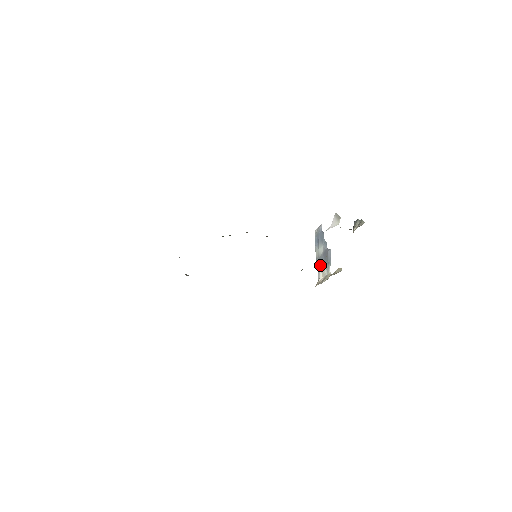
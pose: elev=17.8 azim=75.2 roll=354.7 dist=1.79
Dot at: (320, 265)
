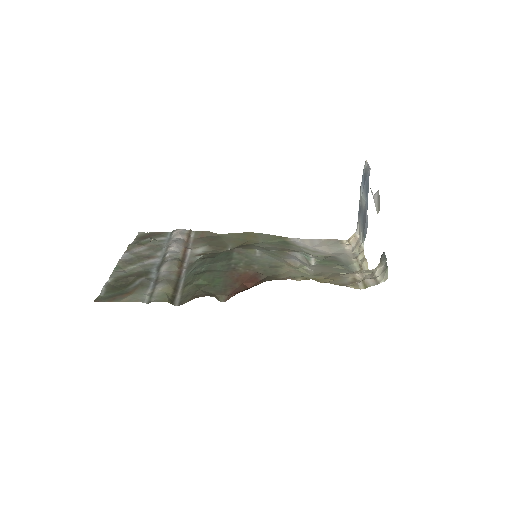
Dot at: (359, 218)
